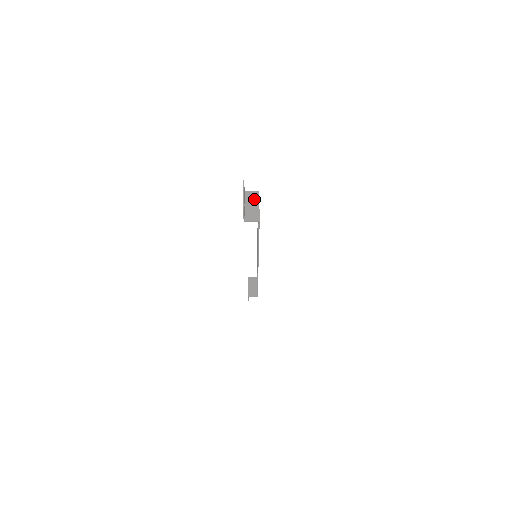
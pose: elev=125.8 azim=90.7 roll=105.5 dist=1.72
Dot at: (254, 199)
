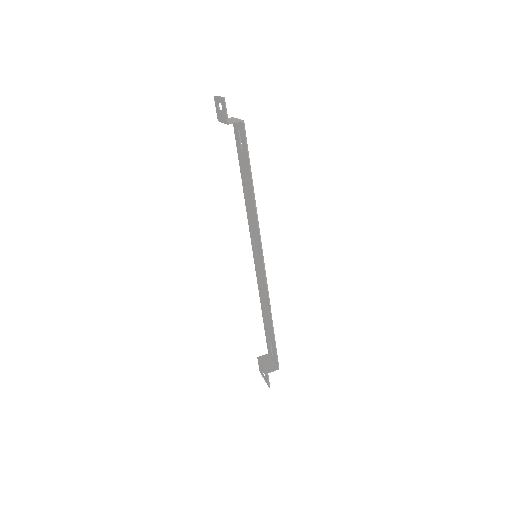
Dot at: (231, 119)
